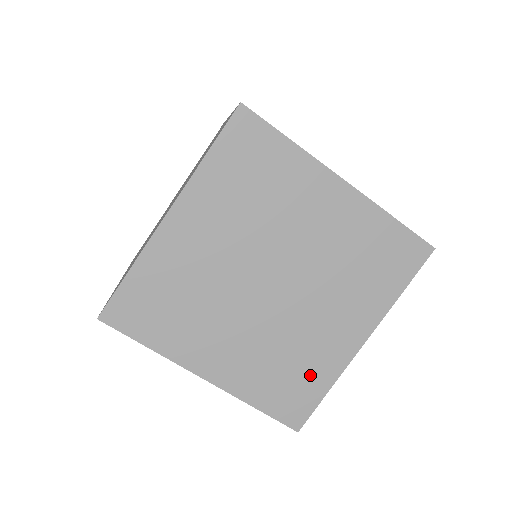
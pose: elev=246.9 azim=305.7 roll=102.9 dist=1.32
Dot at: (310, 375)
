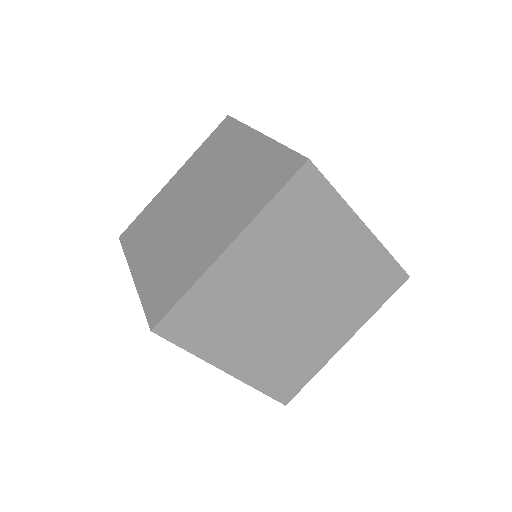
Dot at: (304, 366)
